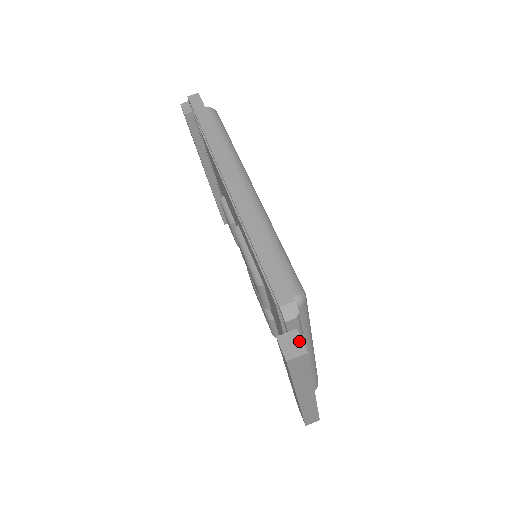
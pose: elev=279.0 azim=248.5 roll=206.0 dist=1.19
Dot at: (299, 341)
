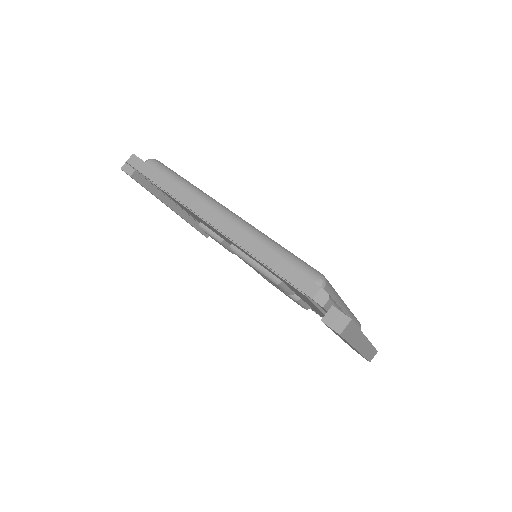
Dot at: (340, 314)
